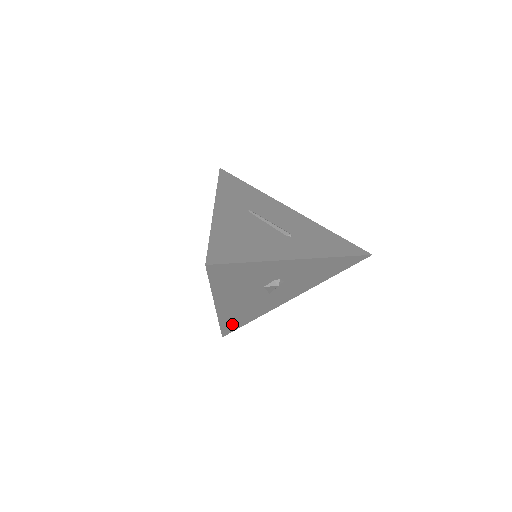
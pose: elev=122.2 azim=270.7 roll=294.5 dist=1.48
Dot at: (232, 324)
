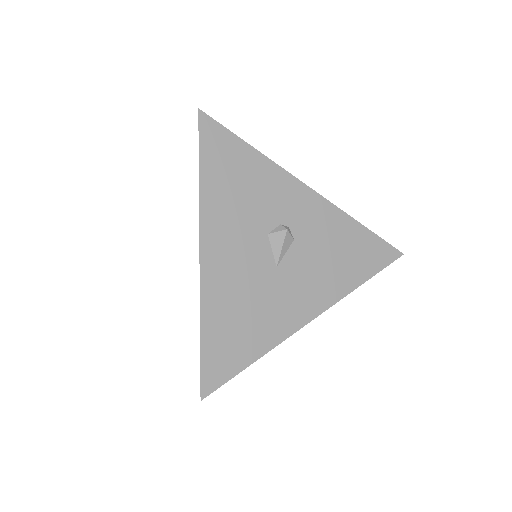
Dot at: (220, 348)
